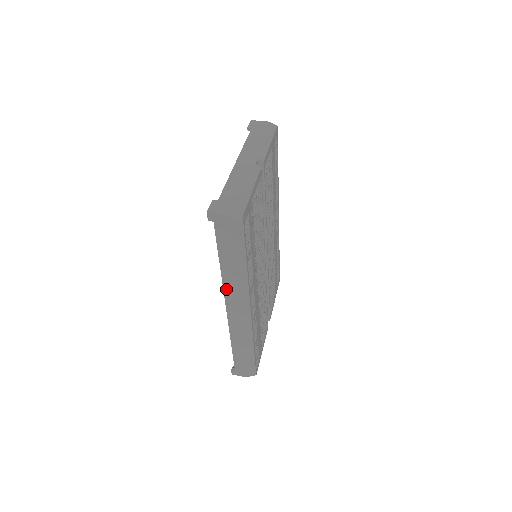
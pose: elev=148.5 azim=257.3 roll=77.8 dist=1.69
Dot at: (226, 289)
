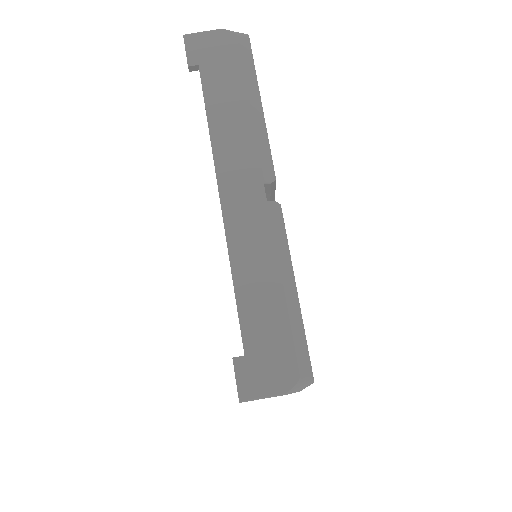
Dot at: occluded
